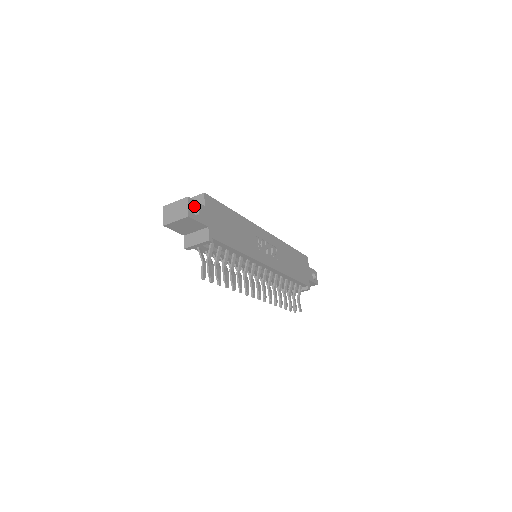
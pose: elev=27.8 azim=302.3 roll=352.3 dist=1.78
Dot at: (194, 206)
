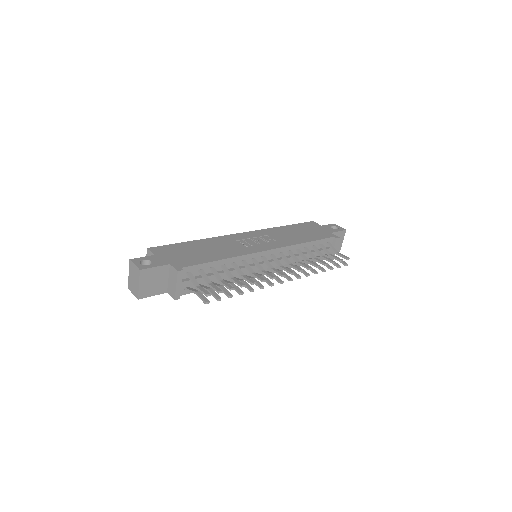
Dot at: (143, 262)
